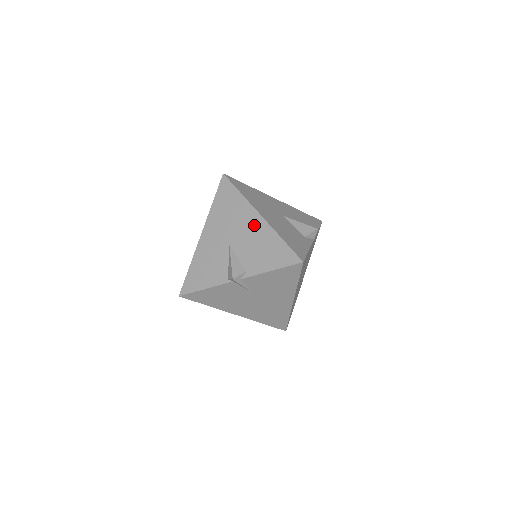
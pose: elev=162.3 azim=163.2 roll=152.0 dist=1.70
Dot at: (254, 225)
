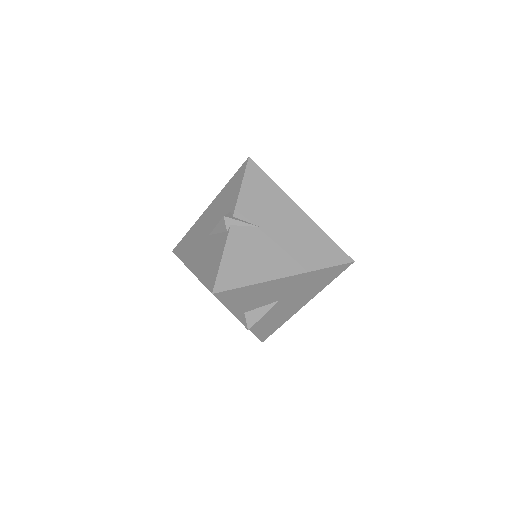
Dot at: (210, 212)
